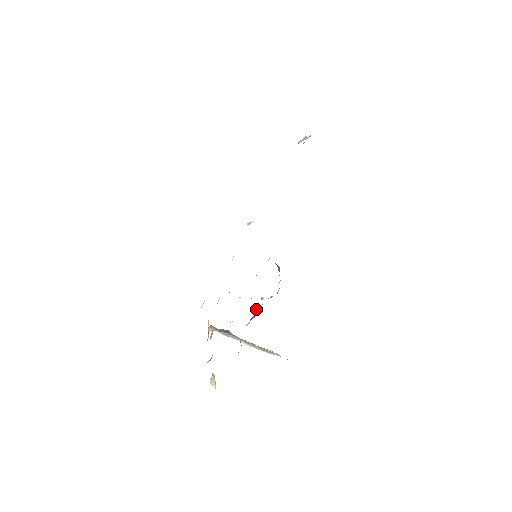
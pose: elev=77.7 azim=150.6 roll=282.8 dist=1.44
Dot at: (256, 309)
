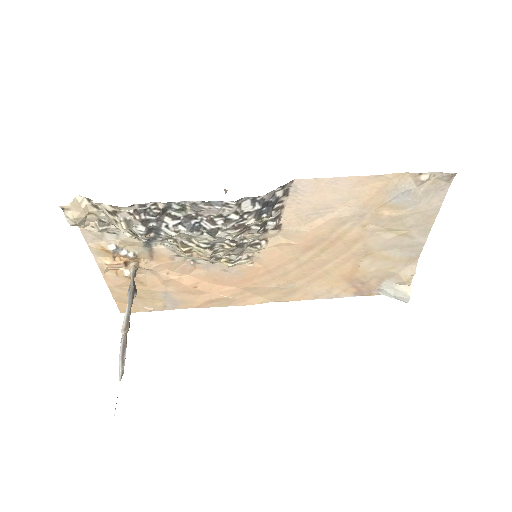
Dot at: (200, 228)
